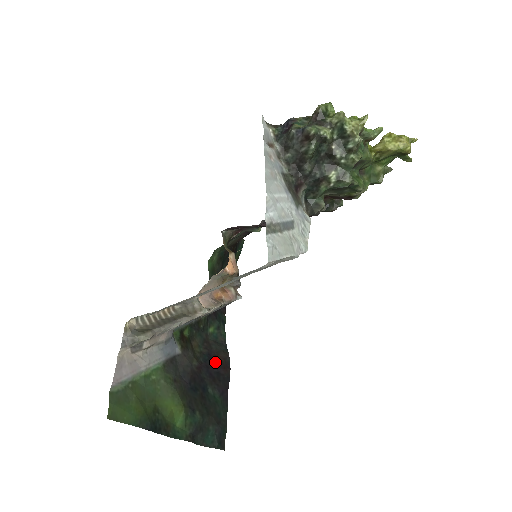
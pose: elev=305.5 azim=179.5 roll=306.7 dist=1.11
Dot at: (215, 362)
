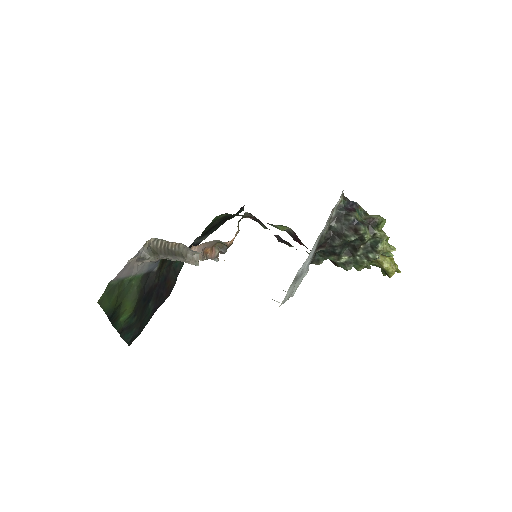
Dot at: (165, 285)
